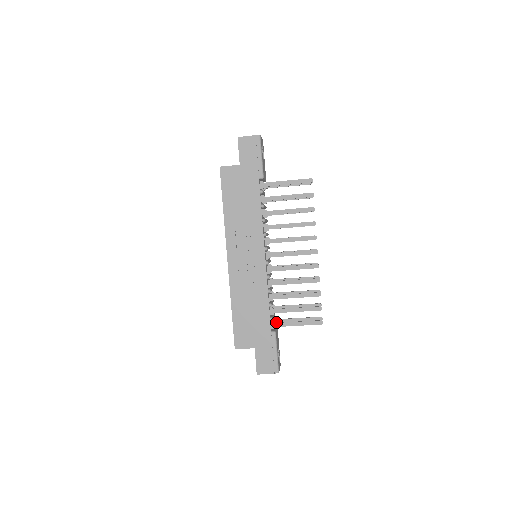
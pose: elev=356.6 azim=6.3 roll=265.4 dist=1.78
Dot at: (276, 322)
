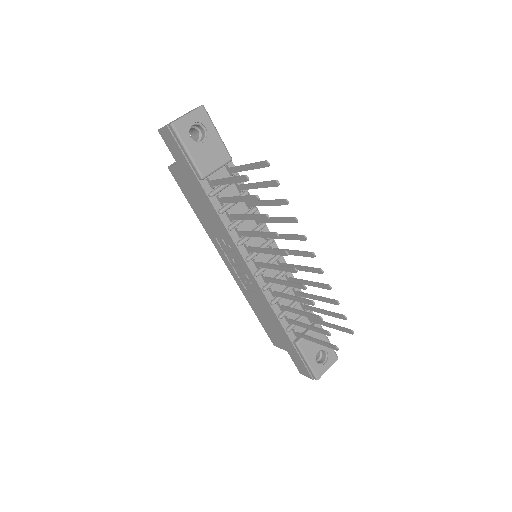
Dot at: (312, 321)
